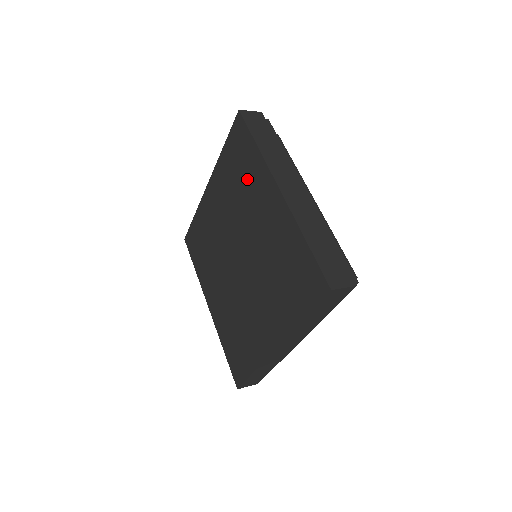
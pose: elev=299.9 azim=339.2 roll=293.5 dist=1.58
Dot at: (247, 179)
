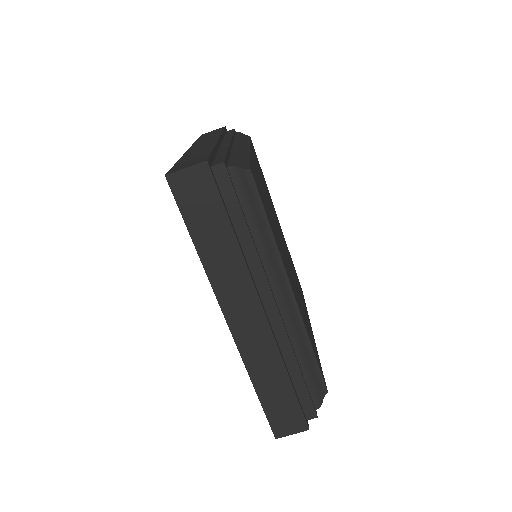
Dot at: occluded
